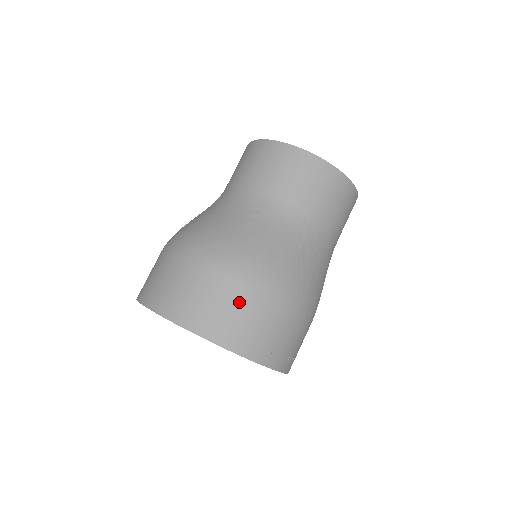
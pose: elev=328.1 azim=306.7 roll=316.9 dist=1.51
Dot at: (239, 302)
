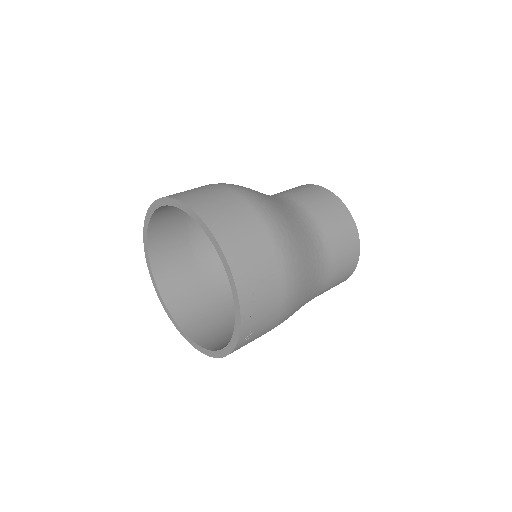
Dot at: (256, 234)
